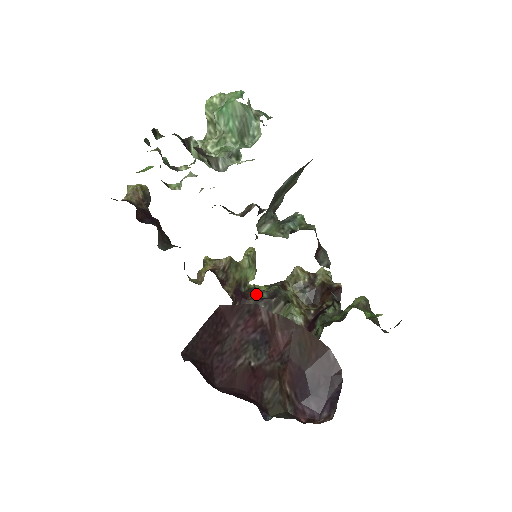
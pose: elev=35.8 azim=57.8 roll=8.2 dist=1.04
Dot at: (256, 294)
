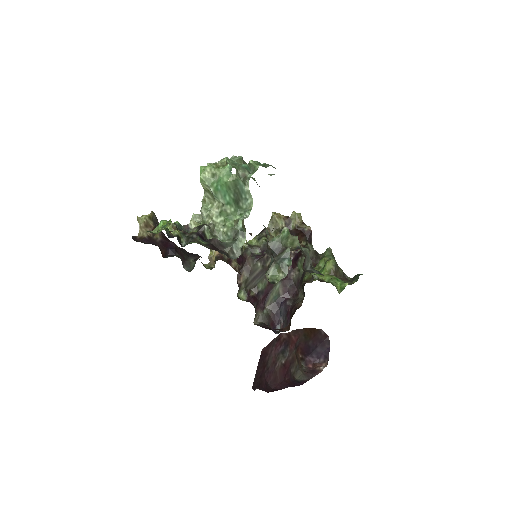
Dot at: (251, 252)
